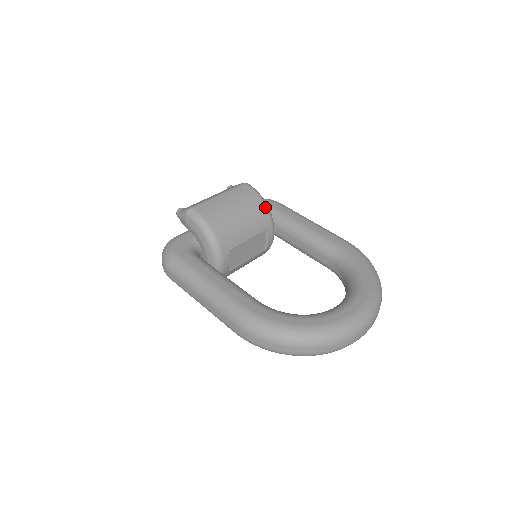
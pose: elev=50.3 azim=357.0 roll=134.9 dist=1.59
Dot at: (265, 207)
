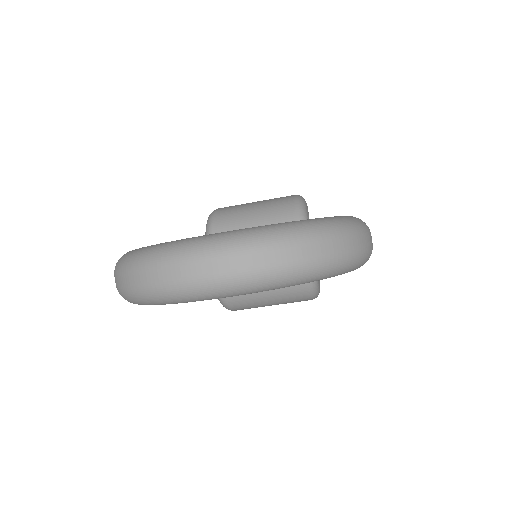
Dot at: (295, 208)
